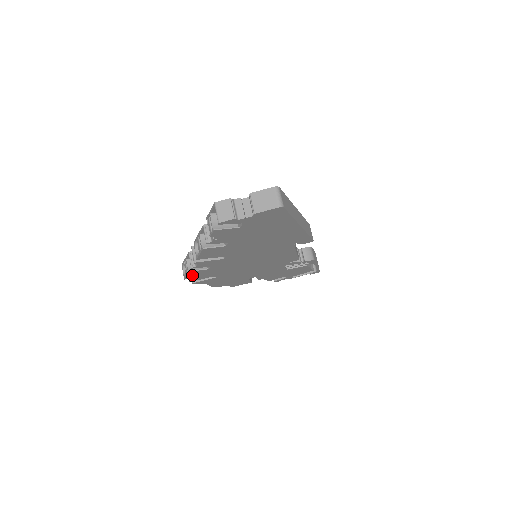
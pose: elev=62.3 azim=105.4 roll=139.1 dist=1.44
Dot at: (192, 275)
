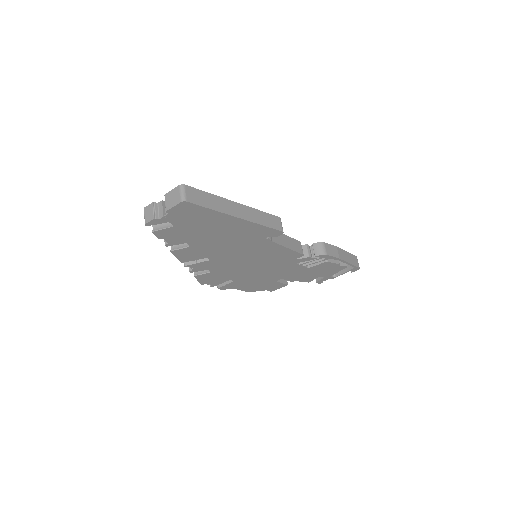
Dot at: (203, 280)
